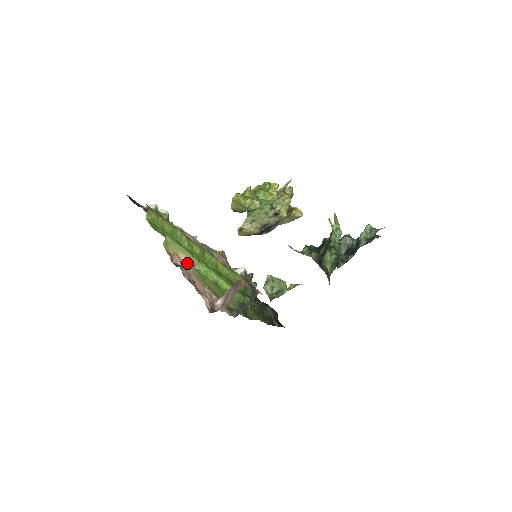
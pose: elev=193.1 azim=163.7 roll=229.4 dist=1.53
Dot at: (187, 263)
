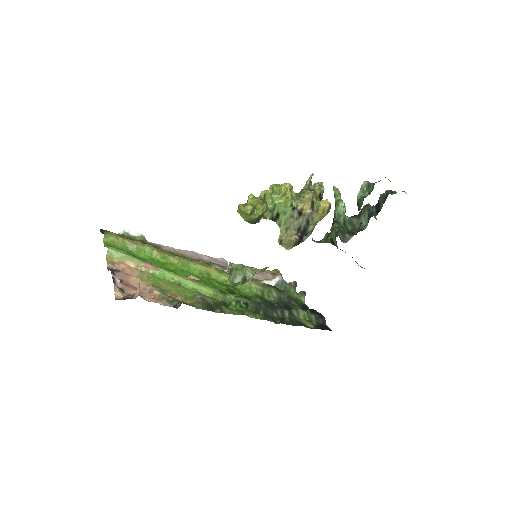
Dot at: (136, 269)
